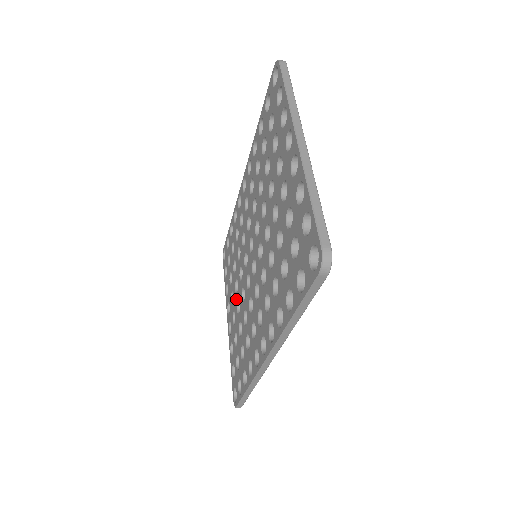
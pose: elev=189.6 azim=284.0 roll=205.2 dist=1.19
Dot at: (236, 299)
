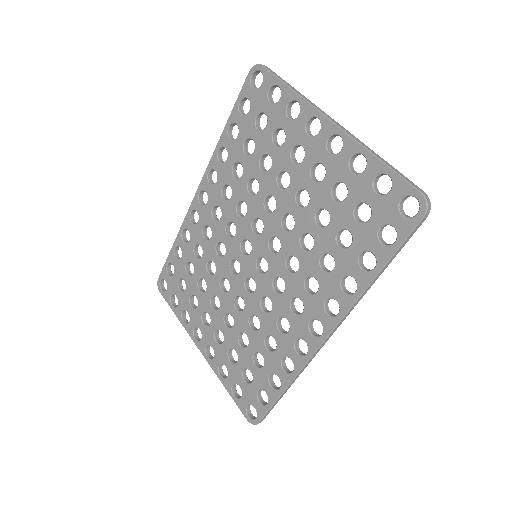
Dot at: (219, 315)
